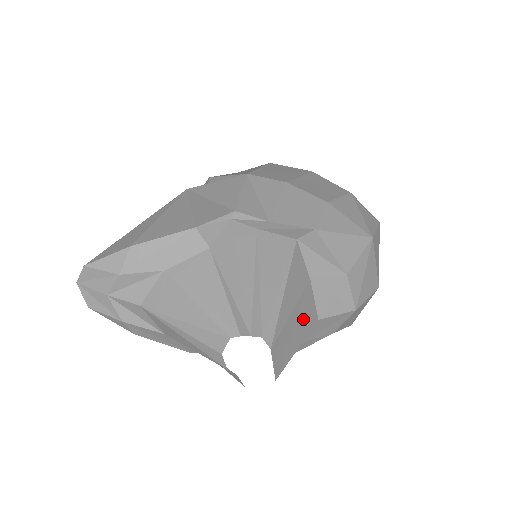
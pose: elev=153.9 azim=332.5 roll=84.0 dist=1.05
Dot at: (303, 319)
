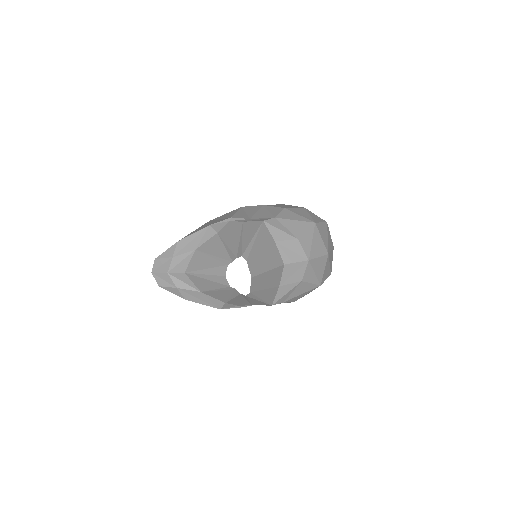
Dot at: (271, 258)
